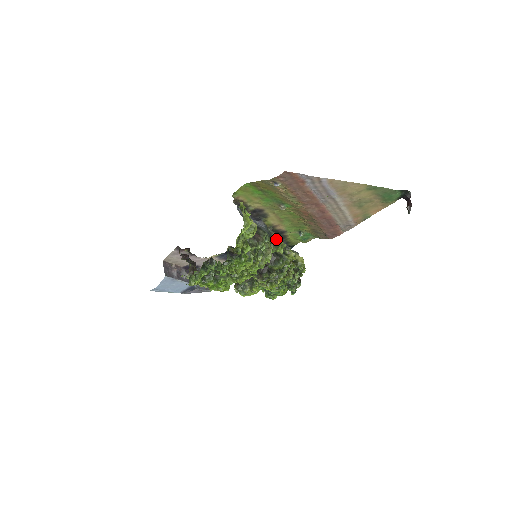
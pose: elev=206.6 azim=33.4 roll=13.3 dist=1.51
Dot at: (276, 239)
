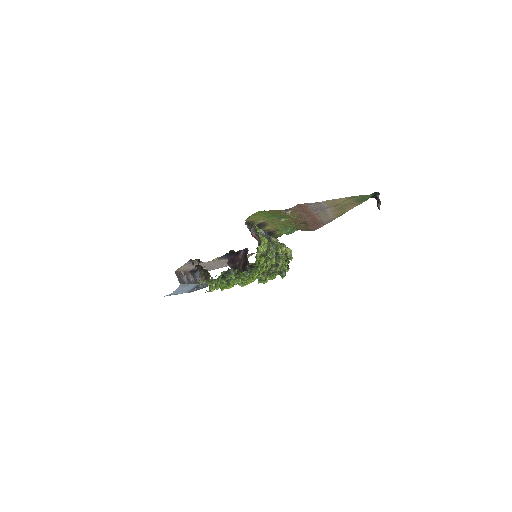
Dot at: (274, 242)
